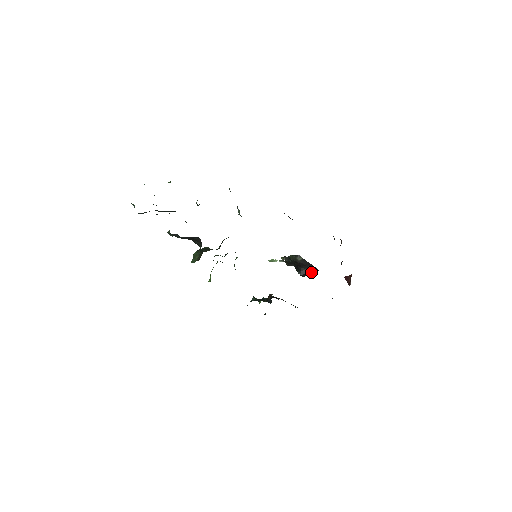
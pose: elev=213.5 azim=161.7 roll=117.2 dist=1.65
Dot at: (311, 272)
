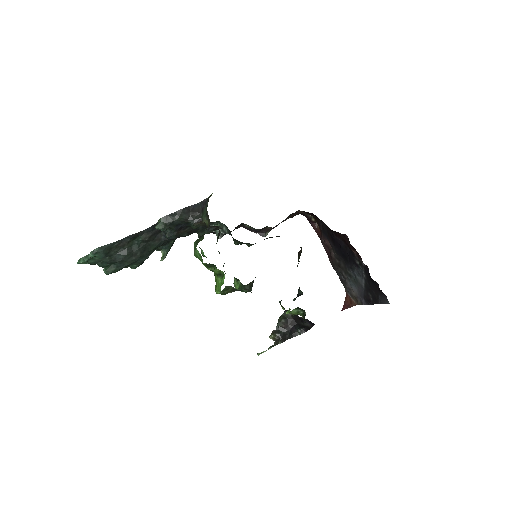
Dot at: (310, 327)
